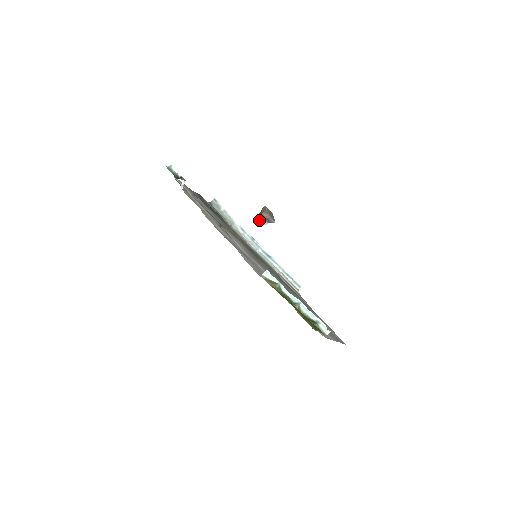
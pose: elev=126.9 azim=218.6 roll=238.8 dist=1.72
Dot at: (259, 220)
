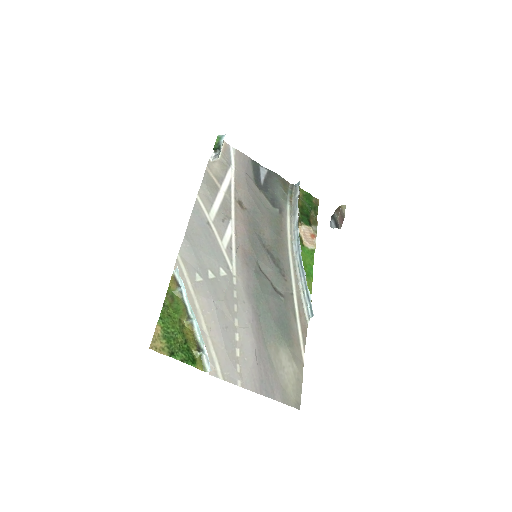
Dot at: occluded
